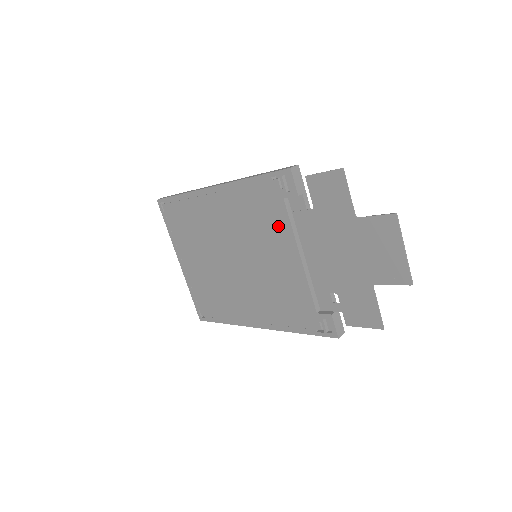
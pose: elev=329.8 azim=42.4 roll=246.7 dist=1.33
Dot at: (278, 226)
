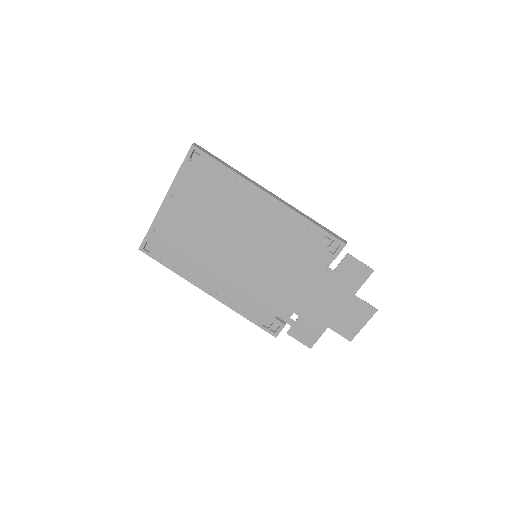
Dot at: (301, 260)
